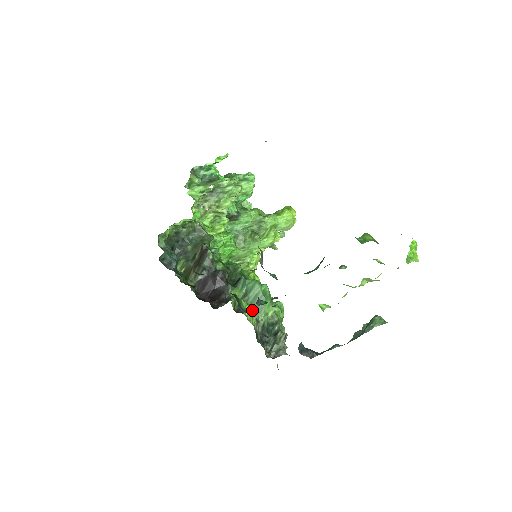
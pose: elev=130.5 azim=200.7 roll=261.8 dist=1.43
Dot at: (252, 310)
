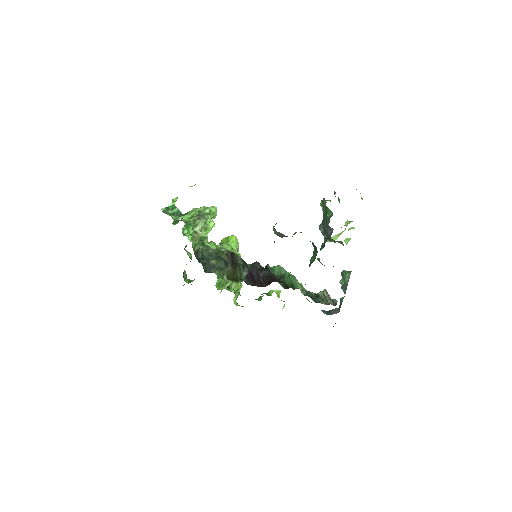
Dot at: (291, 286)
